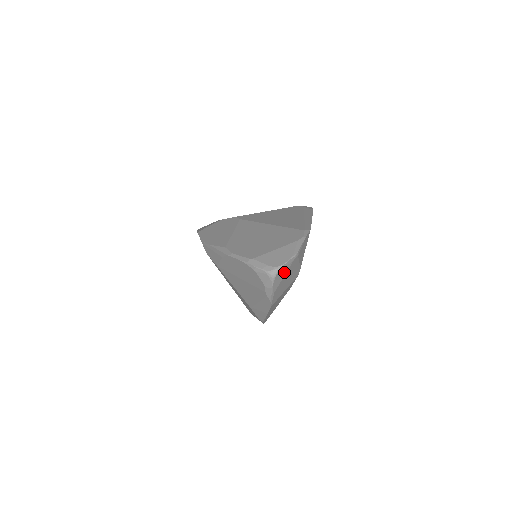
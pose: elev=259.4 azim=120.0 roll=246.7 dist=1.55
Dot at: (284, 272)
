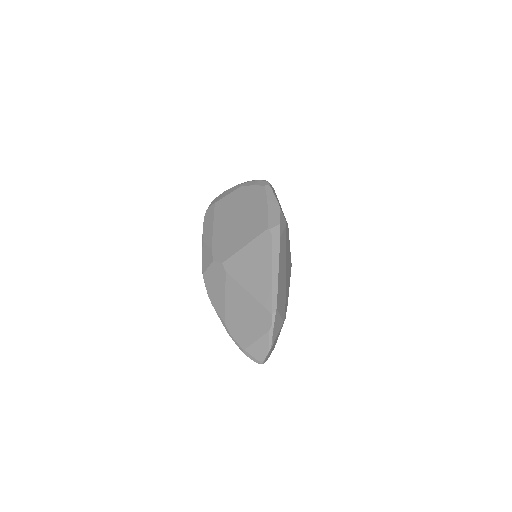
Dot at: occluded
